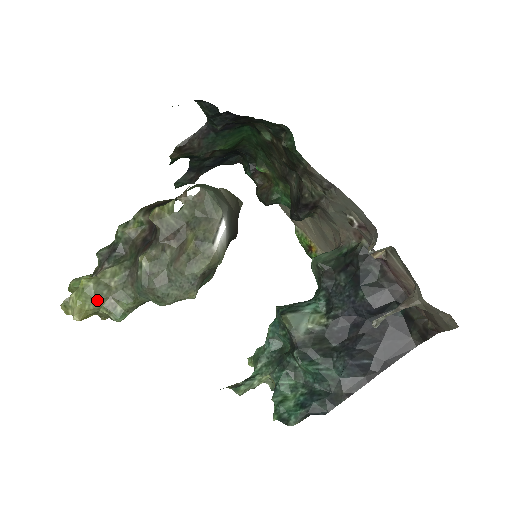
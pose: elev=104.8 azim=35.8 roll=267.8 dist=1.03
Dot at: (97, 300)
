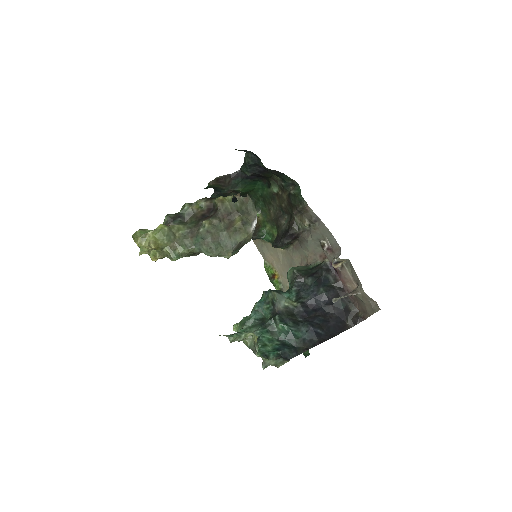
Dot at: (167, 240)
